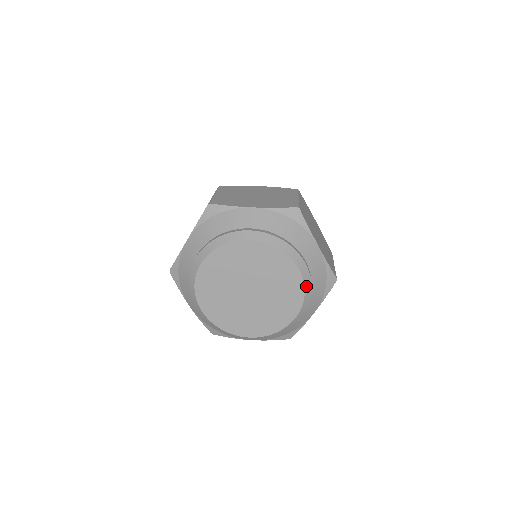
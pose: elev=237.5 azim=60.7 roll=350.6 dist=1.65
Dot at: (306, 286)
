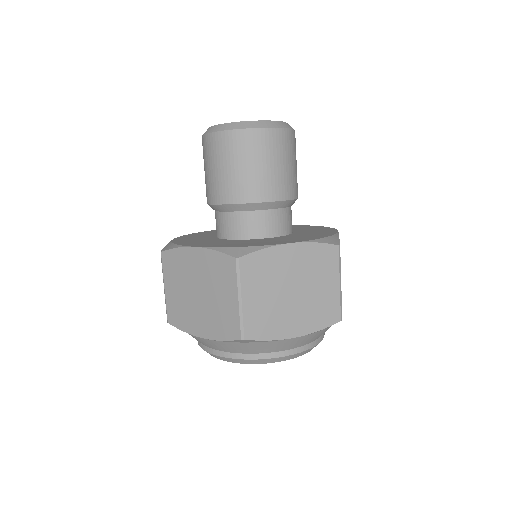
Dot at: occluded
